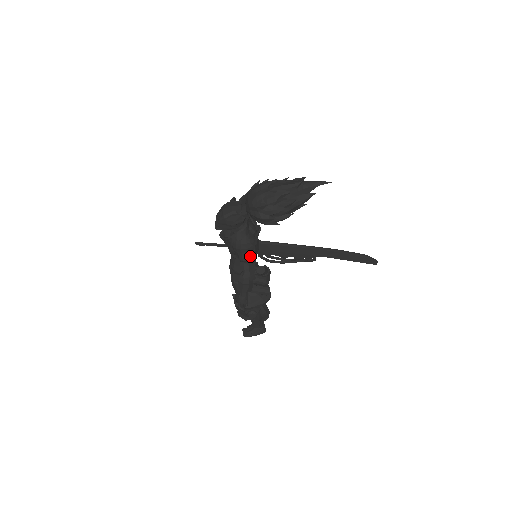
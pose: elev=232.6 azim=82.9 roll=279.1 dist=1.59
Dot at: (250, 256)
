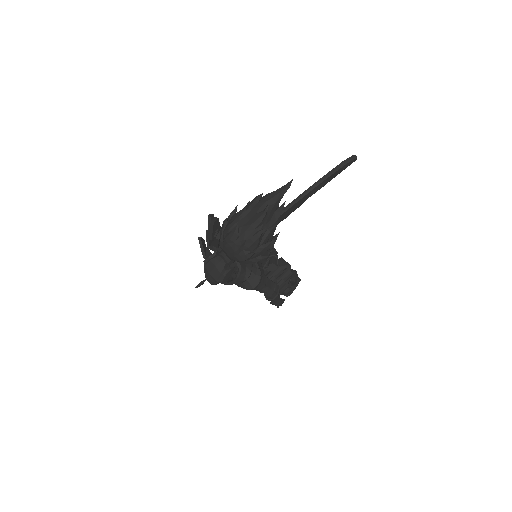
Dot at: (263, 282)
